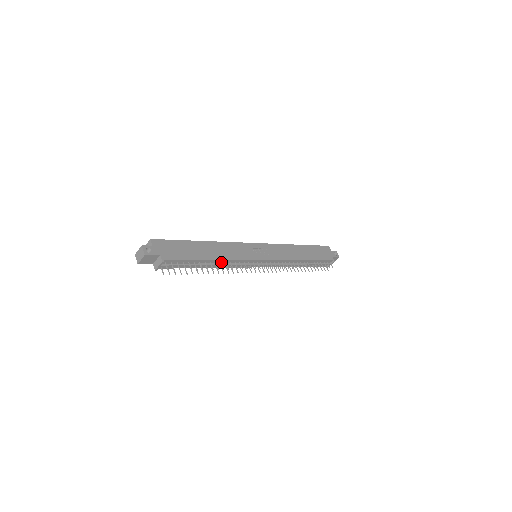
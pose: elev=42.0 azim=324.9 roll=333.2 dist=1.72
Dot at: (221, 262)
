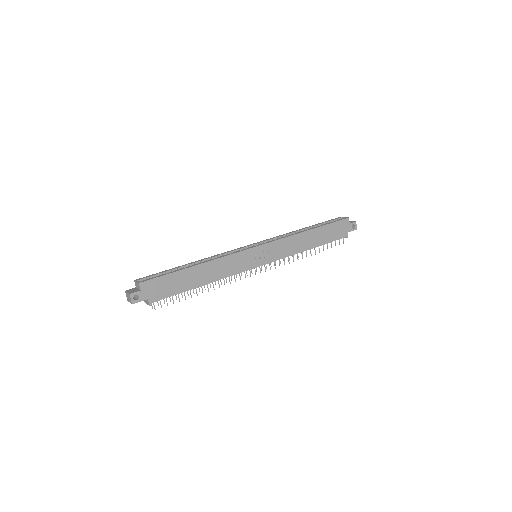
Dot at: (214, 280)
